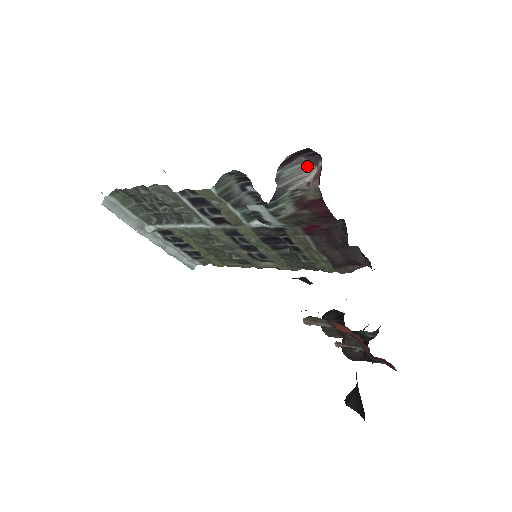
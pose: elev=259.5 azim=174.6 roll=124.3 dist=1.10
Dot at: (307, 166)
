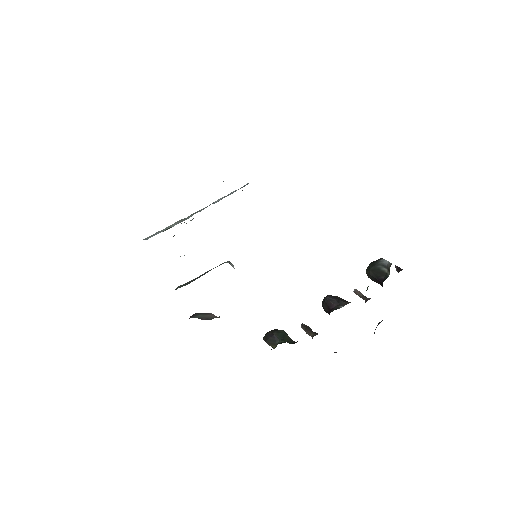
Dot at: (205, 314)
